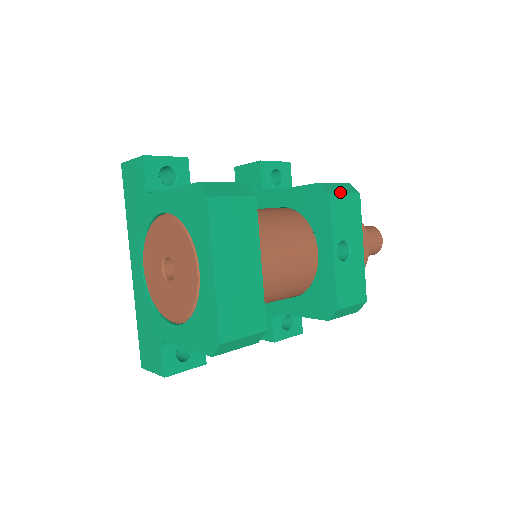
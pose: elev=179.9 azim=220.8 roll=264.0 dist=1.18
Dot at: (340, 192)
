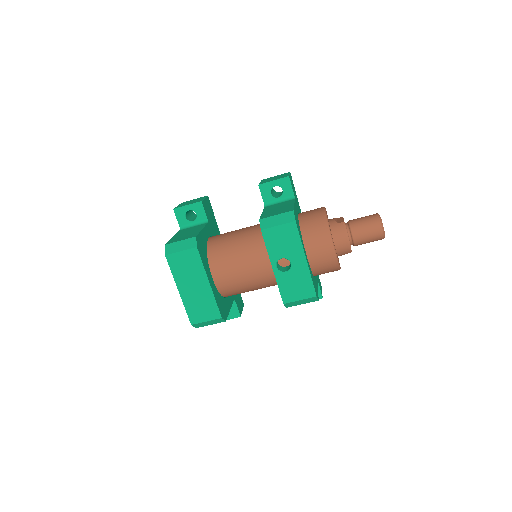
Dot at: (273, 225)
